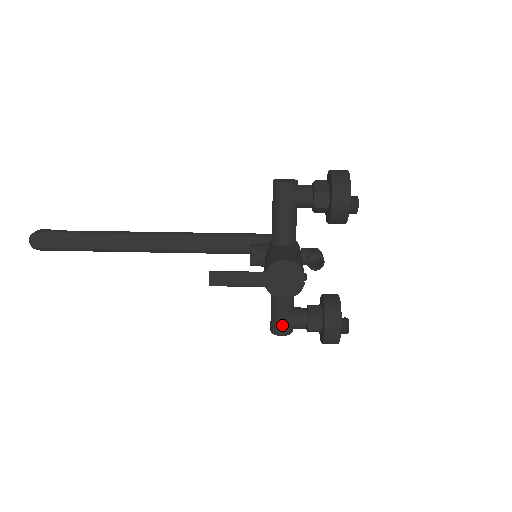
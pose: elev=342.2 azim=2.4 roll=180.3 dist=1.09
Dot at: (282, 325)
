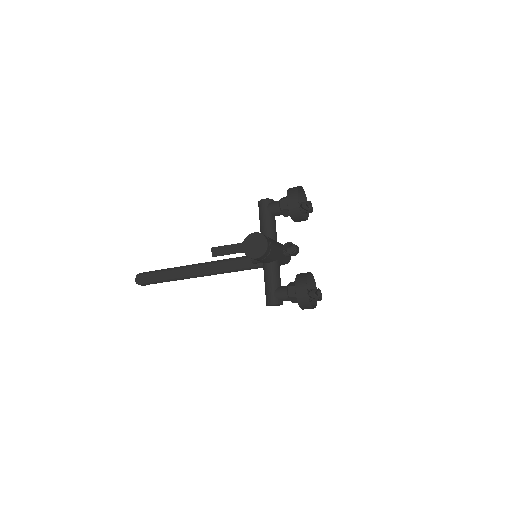
Dot at: (271, 296)
